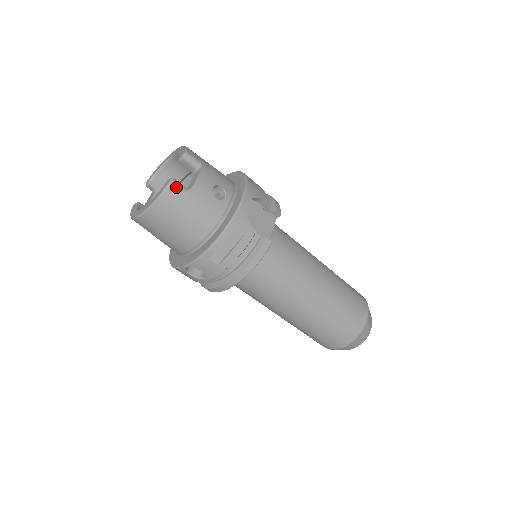
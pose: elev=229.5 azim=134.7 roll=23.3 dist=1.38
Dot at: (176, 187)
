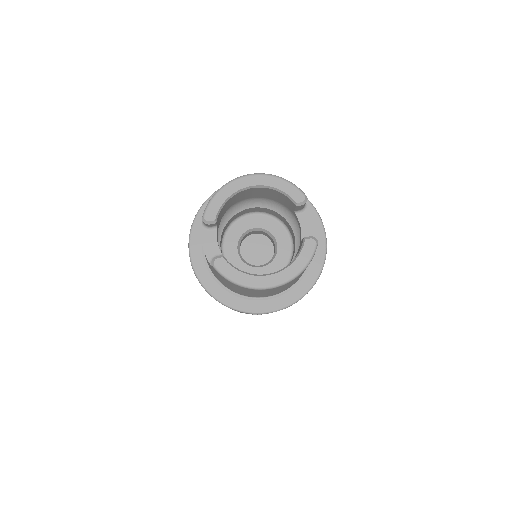
Dot at: (316, 247)
